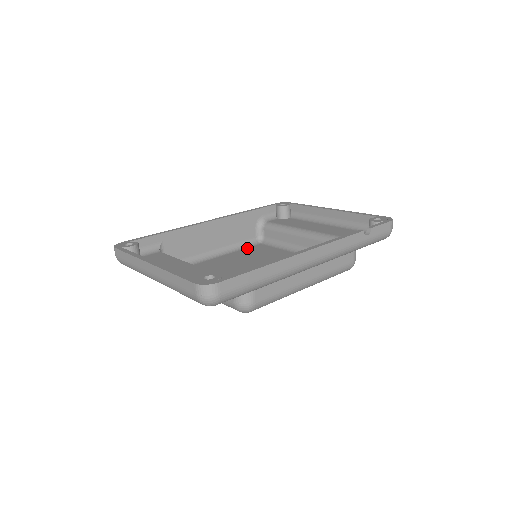
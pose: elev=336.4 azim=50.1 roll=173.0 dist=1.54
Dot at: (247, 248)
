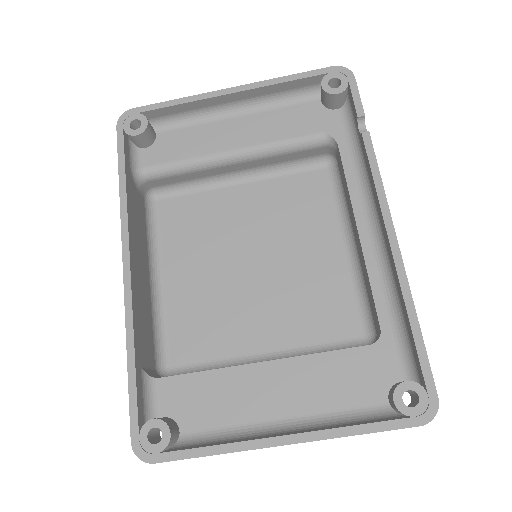
Dot at: (161, 226)
